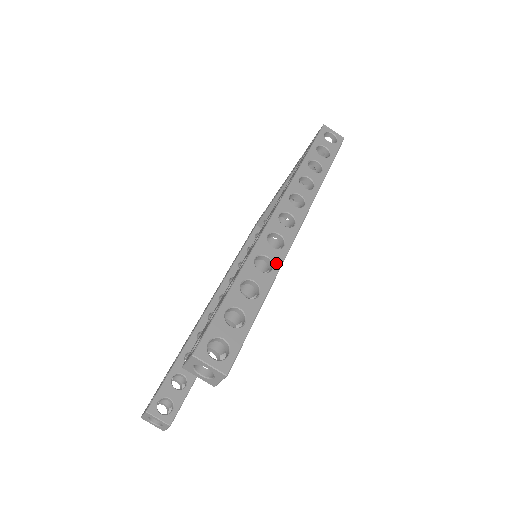
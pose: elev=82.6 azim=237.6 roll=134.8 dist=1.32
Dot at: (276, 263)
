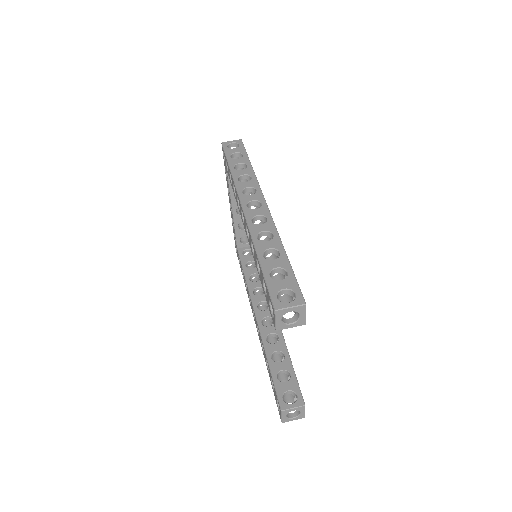
Dot at: (272, 230)
